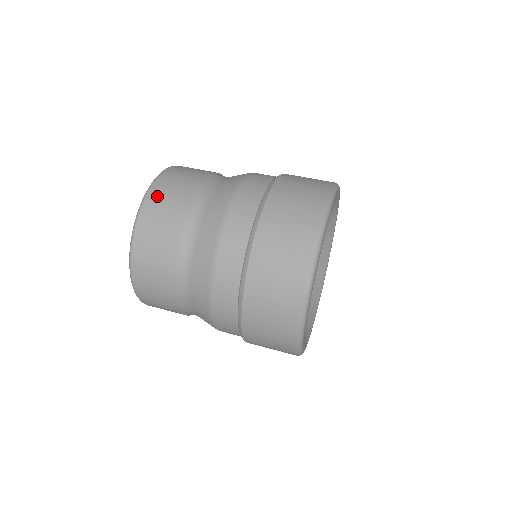
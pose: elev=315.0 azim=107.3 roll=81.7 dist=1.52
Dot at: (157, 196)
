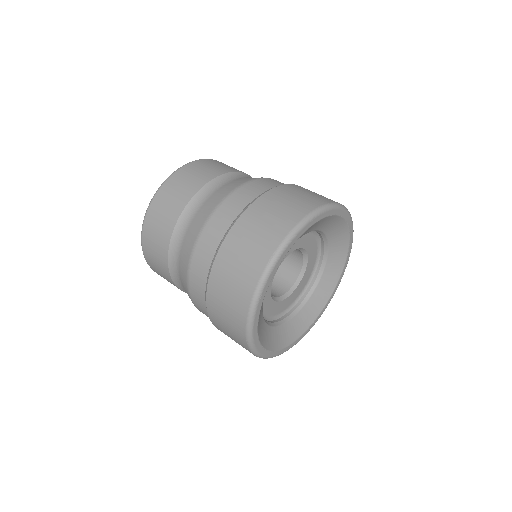
Dot at: (147, 238)
